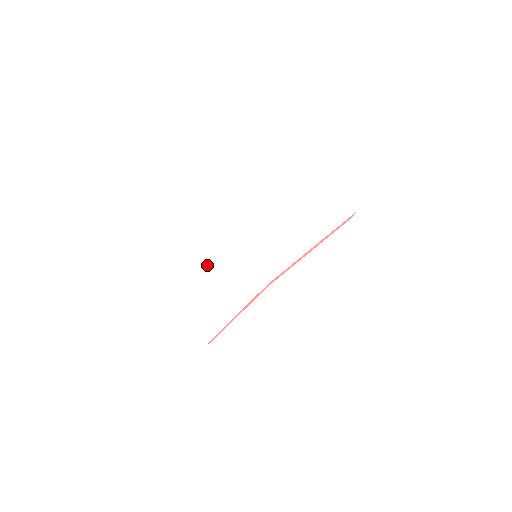
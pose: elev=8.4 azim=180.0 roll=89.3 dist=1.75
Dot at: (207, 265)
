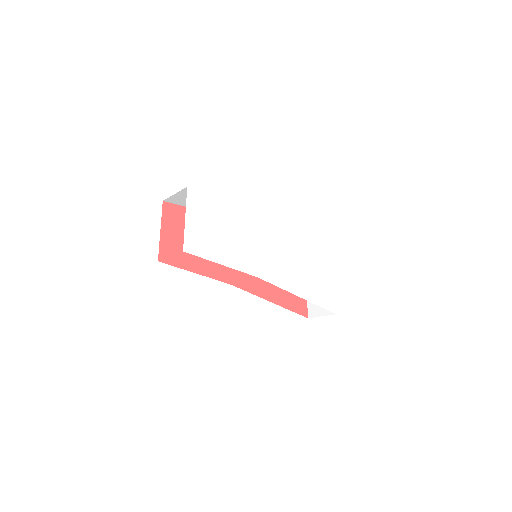
Dot at: (239, 214)
